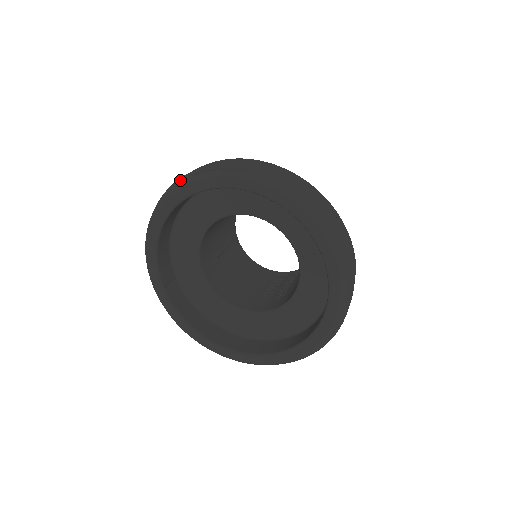
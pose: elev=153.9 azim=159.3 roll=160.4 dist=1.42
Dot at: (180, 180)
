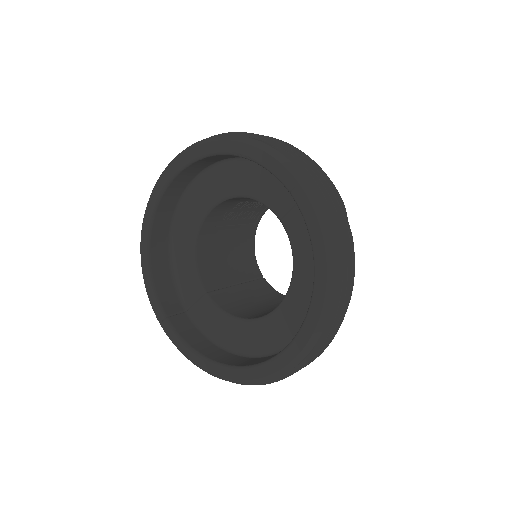
Dot at: occluded
